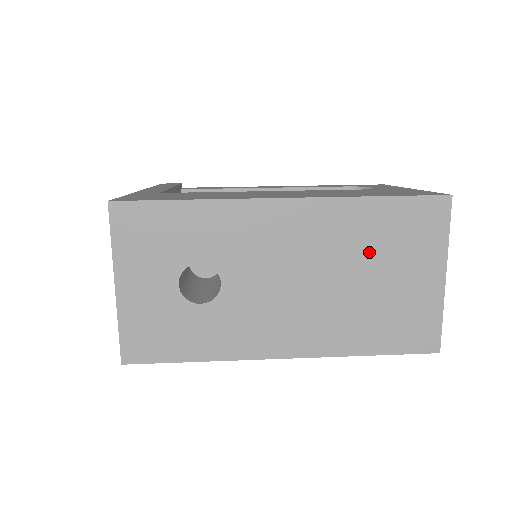
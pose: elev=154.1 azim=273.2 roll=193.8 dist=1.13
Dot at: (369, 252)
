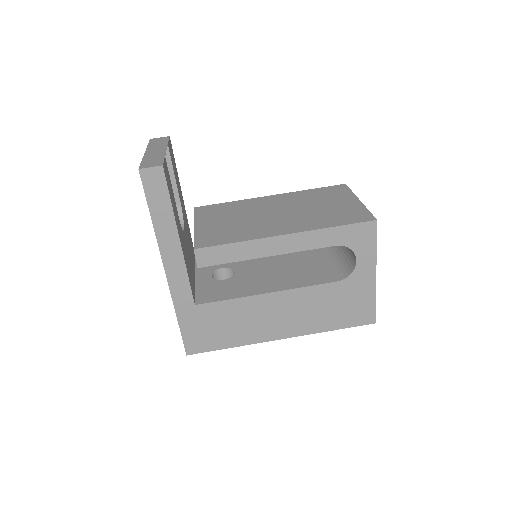
Dot at: occluded
